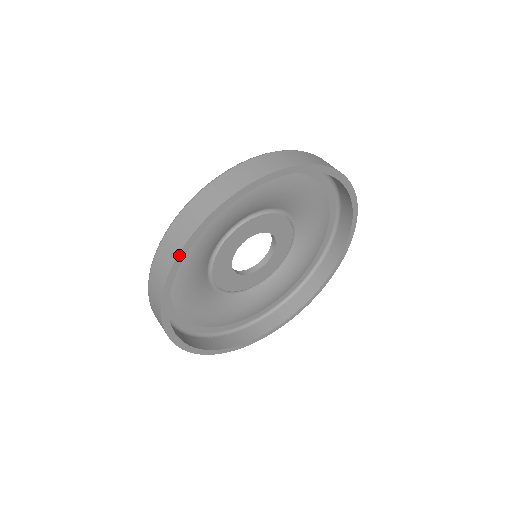
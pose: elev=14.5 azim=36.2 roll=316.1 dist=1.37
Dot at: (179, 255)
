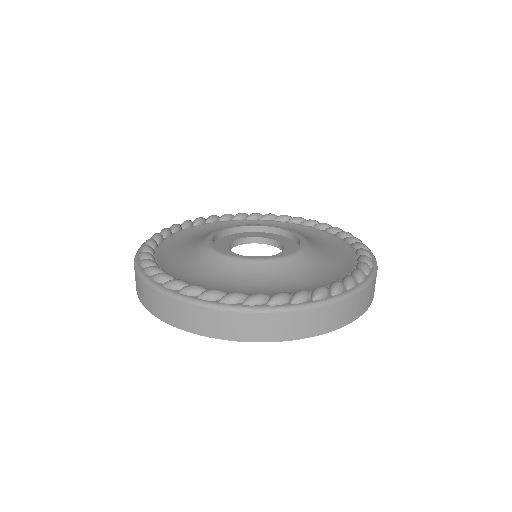
Dot at: occluded
